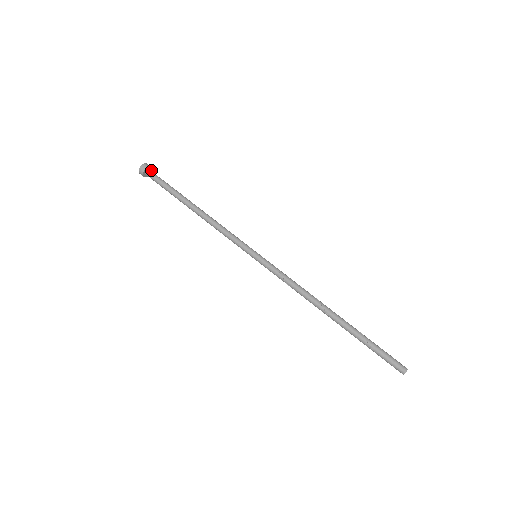
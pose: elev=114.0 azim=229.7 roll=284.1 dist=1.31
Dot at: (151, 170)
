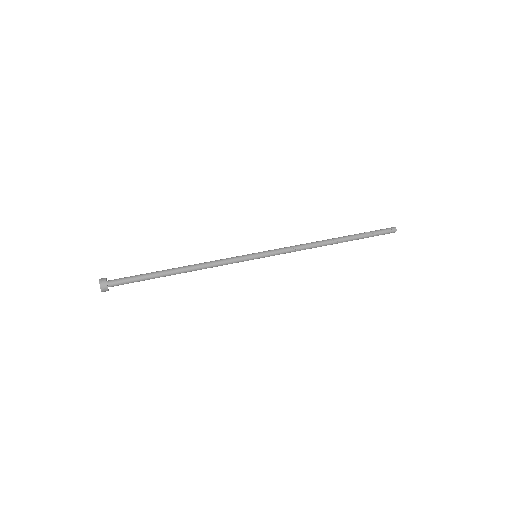
Dot at: occluded
